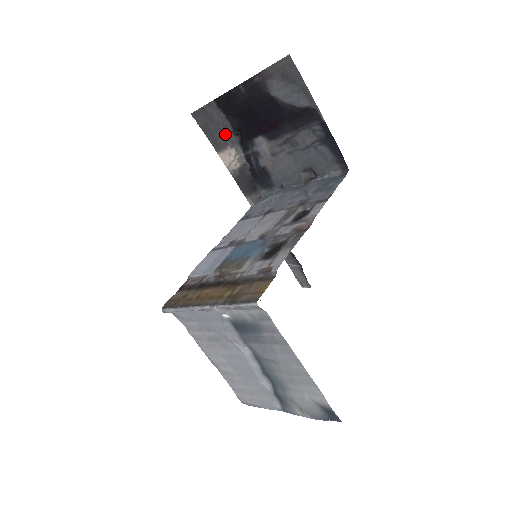
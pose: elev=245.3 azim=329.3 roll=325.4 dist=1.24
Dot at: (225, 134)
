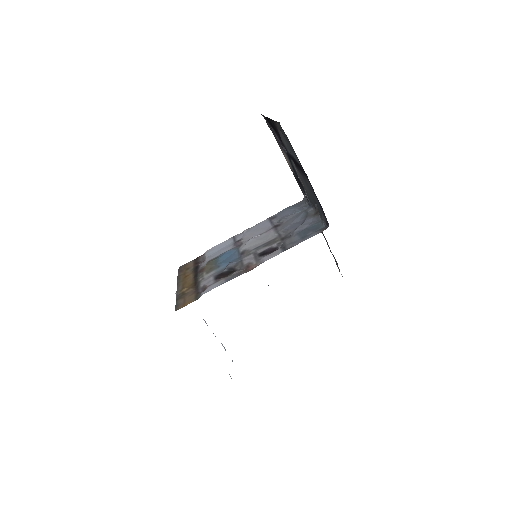
Dot at: occluded
